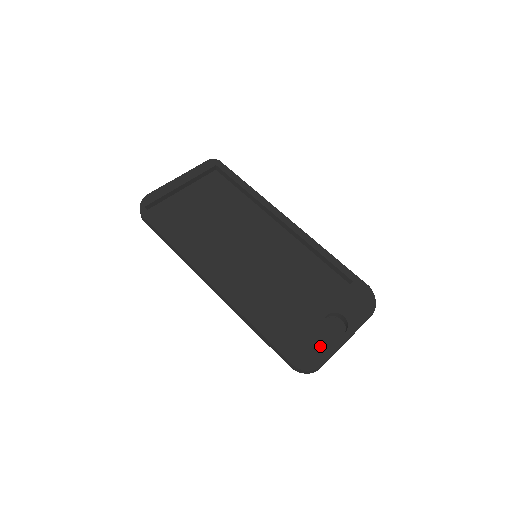
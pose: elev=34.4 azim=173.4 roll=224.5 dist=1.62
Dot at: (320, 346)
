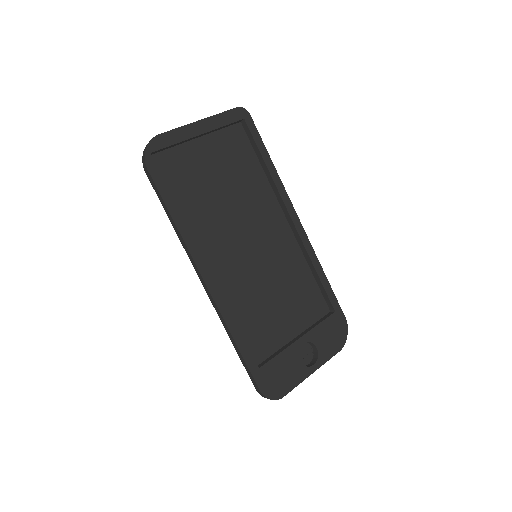
Dot at: (289, 376)
